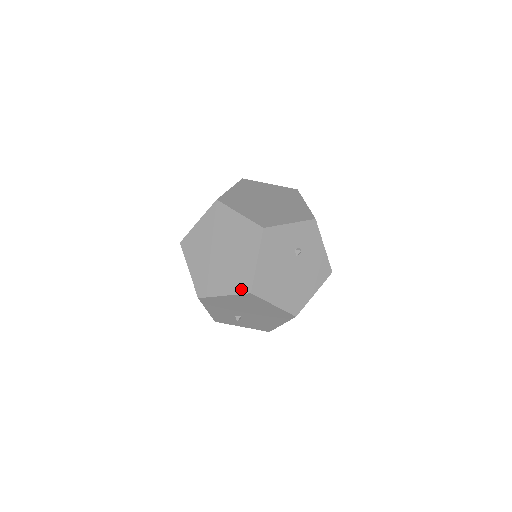
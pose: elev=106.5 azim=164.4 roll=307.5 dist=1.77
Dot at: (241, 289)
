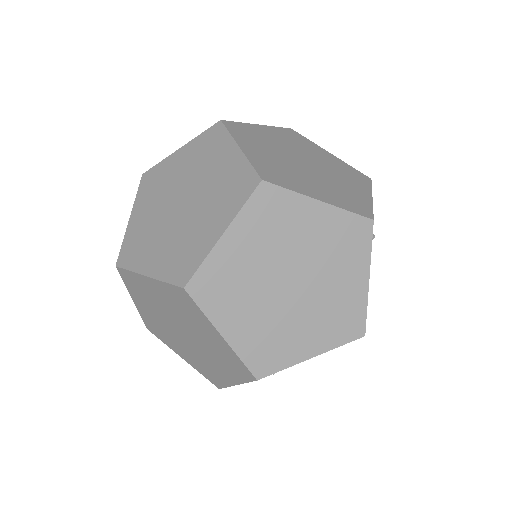
Dot at: (346, 335)
